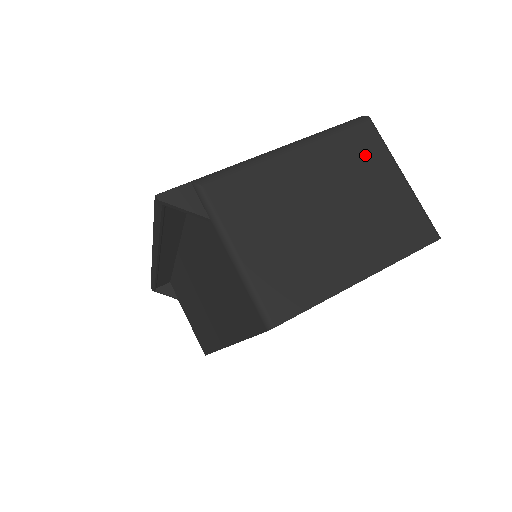
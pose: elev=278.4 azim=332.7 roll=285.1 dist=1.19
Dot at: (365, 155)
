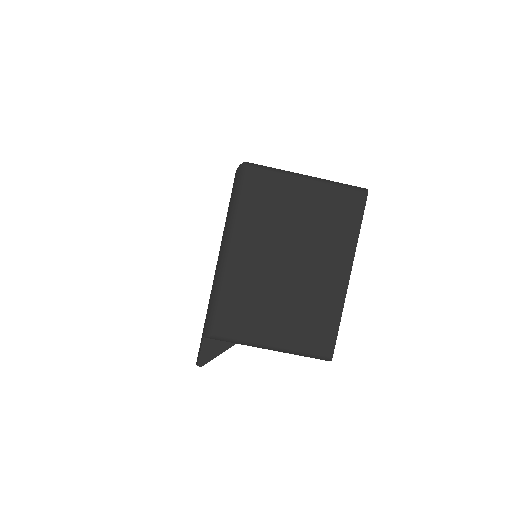
Dot at: (270, 196)
